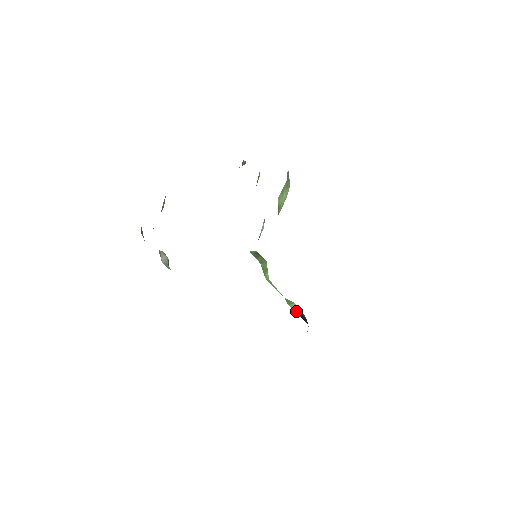
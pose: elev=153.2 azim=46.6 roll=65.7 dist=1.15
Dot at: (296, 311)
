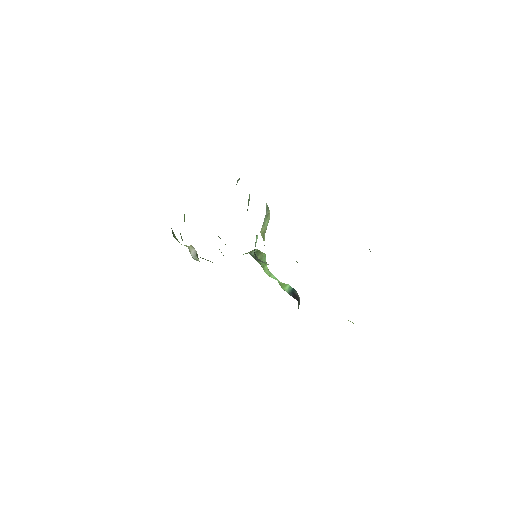
Dot at: (289, 292)
